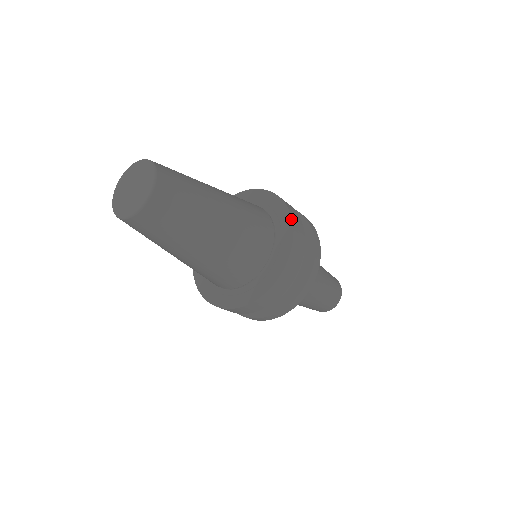
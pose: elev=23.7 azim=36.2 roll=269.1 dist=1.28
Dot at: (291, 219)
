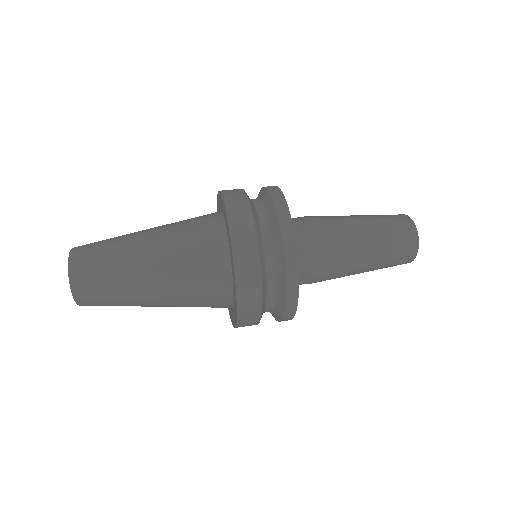
Dot at: (227, 220)
